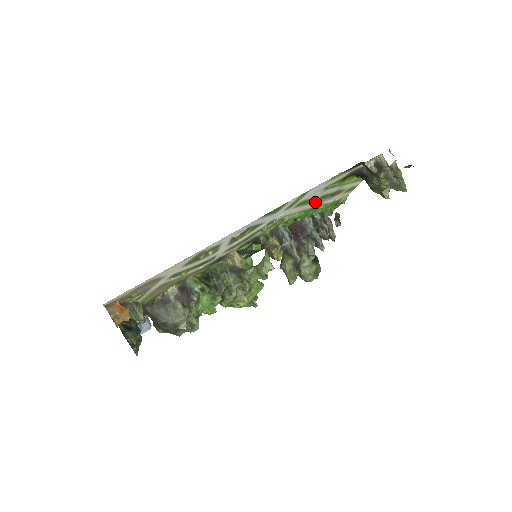
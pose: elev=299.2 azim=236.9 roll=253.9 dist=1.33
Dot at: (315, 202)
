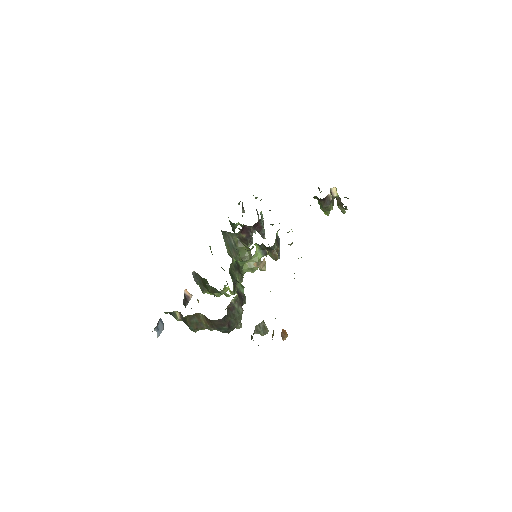
Dot at: occluded
